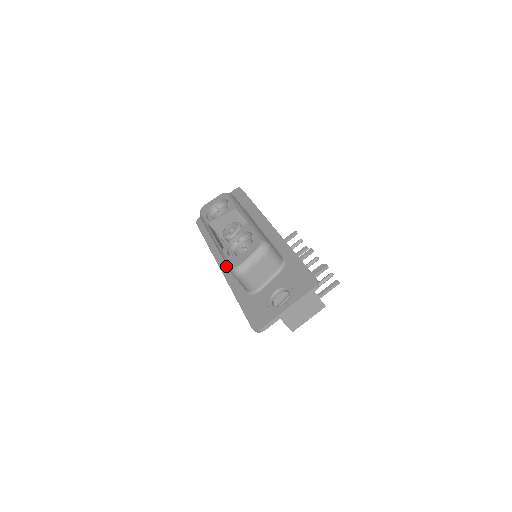
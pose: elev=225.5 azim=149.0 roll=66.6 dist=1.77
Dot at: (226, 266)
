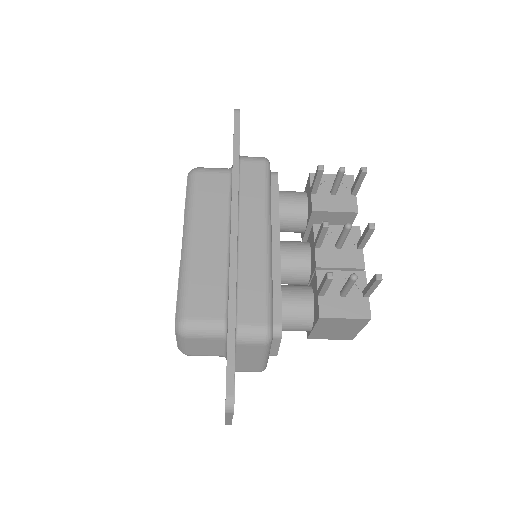
Dot at: occluded
